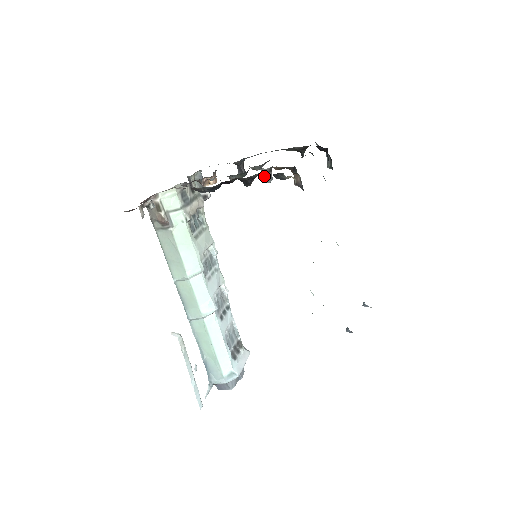
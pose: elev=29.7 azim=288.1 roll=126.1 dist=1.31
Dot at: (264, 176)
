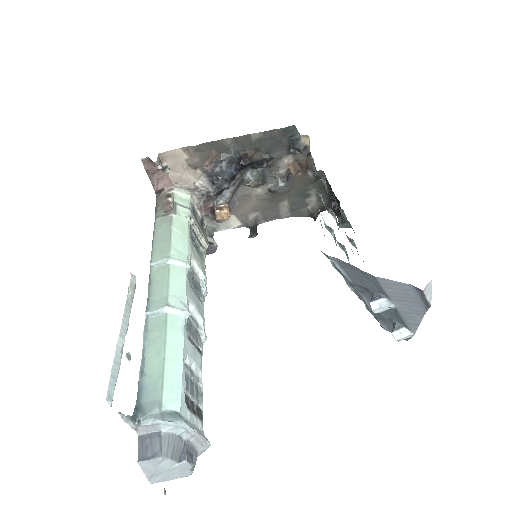
Dot at: (279, 178)
